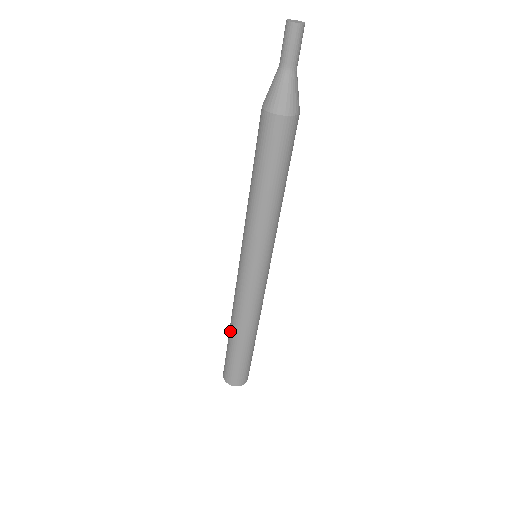
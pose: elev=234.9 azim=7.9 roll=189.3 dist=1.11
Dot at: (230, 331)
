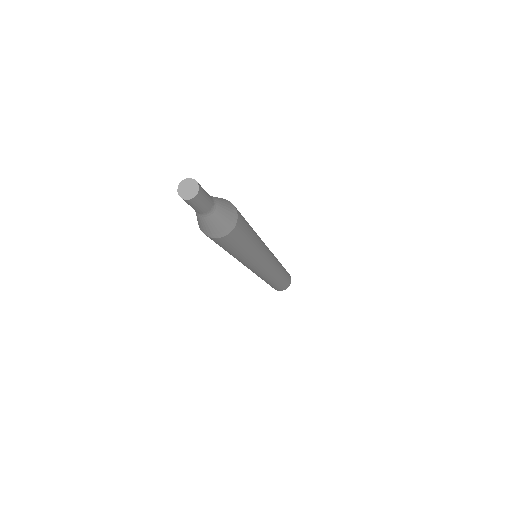
Dot at: occluded
